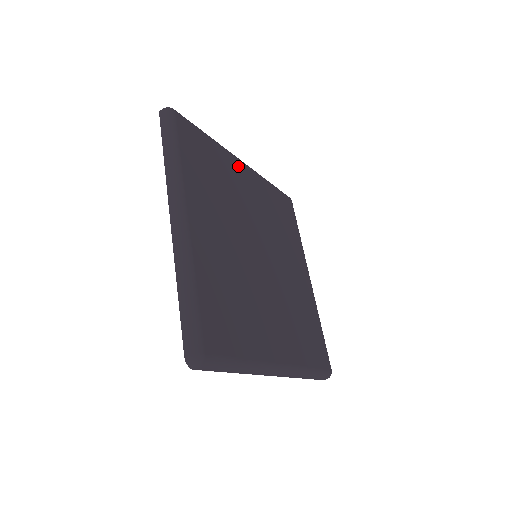
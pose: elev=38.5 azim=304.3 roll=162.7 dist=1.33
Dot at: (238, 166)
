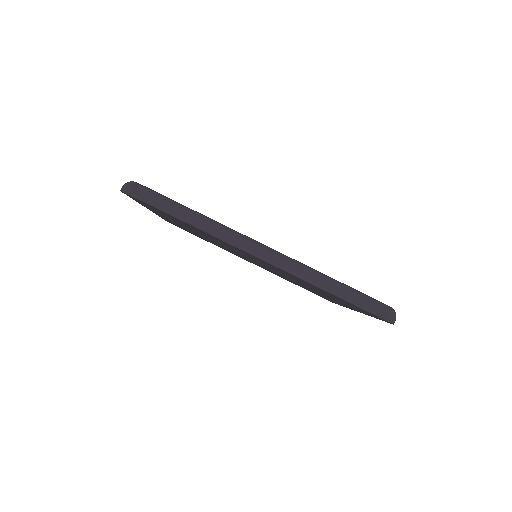
Dot at: occluded
